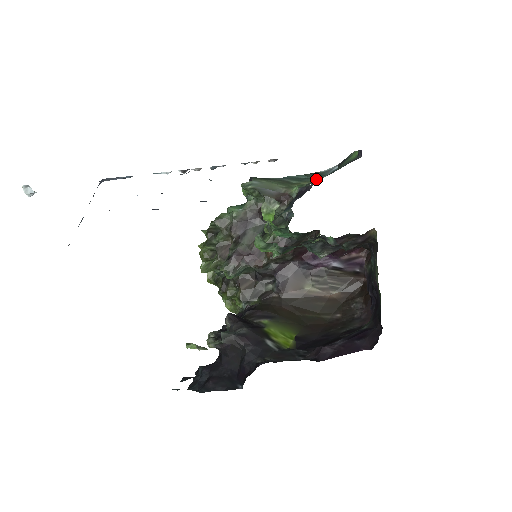
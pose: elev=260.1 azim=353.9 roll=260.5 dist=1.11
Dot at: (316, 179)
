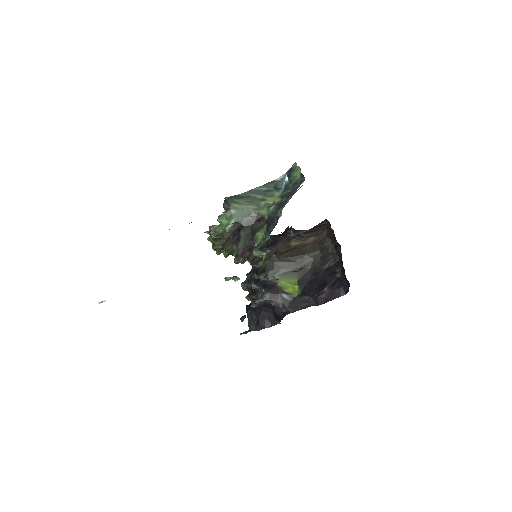
Dot at: (279, 212)
